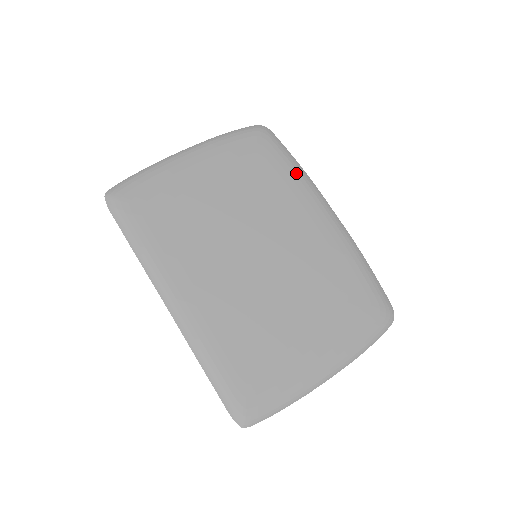
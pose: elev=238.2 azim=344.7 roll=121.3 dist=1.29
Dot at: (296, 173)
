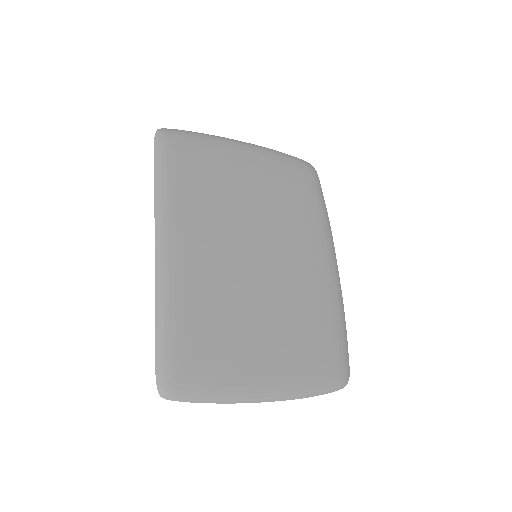
Dot at: (322, 216)
